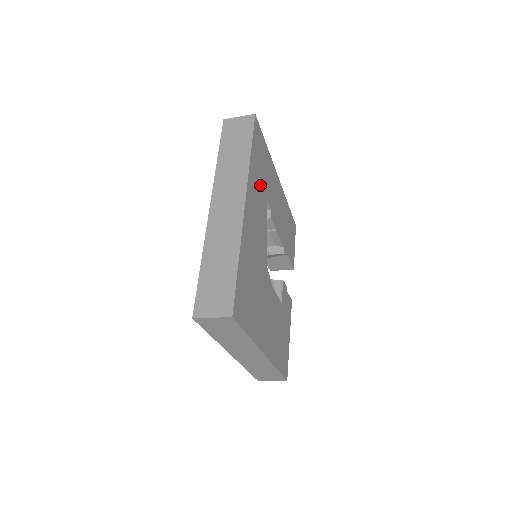
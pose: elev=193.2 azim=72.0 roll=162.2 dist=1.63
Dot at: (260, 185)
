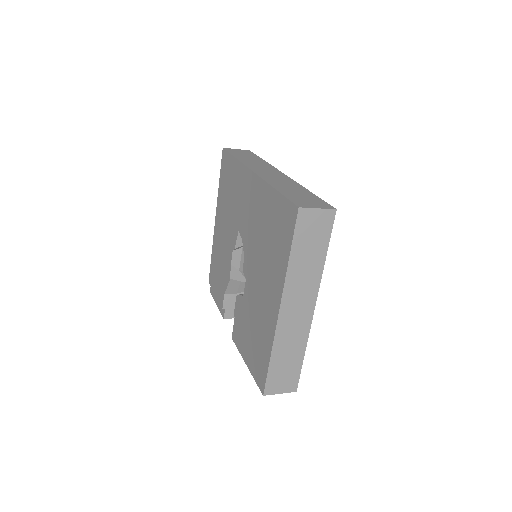
Dot at: occluded
